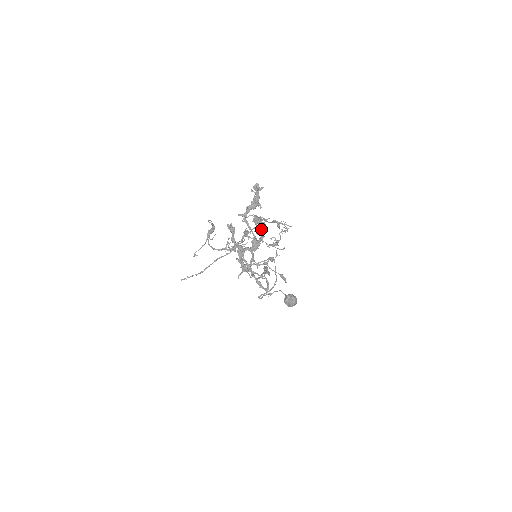
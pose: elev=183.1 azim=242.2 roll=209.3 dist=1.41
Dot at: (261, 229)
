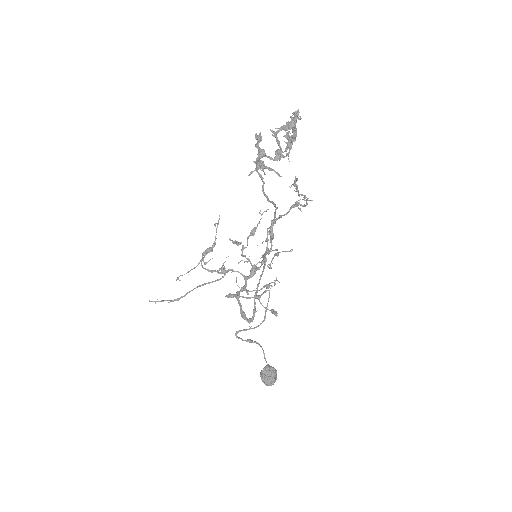
Dot at: (291, 140)
